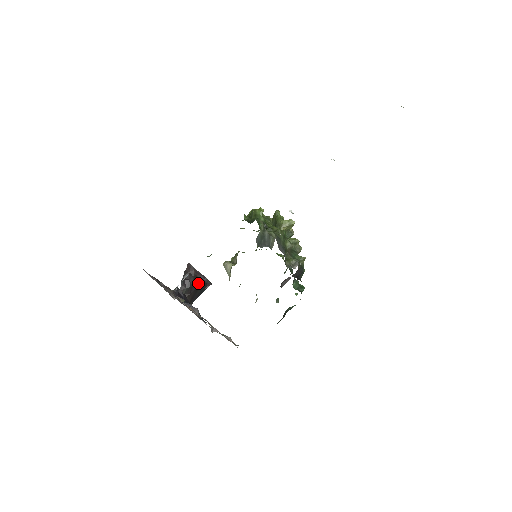
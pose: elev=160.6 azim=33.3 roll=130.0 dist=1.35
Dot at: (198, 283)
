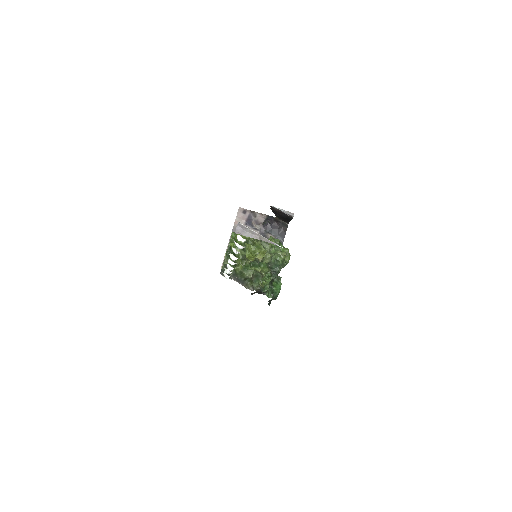
Dot at: (283, 216)
